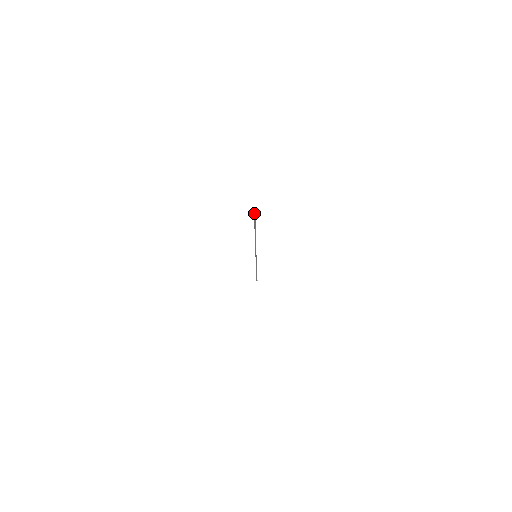
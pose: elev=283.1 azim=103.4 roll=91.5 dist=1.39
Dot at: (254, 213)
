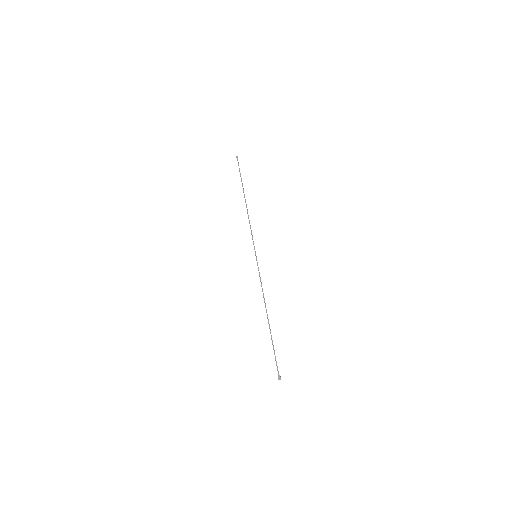
Dot at: (278, 372)
